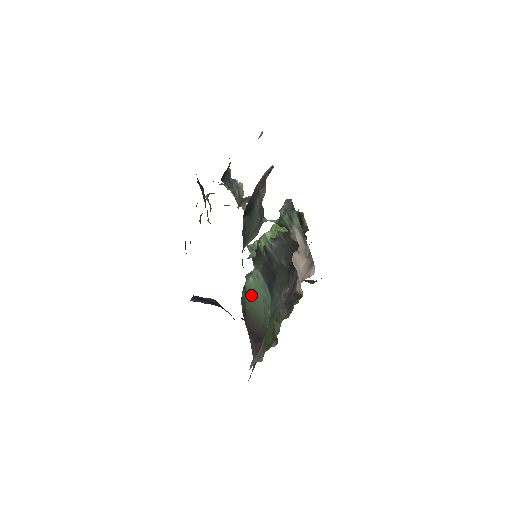
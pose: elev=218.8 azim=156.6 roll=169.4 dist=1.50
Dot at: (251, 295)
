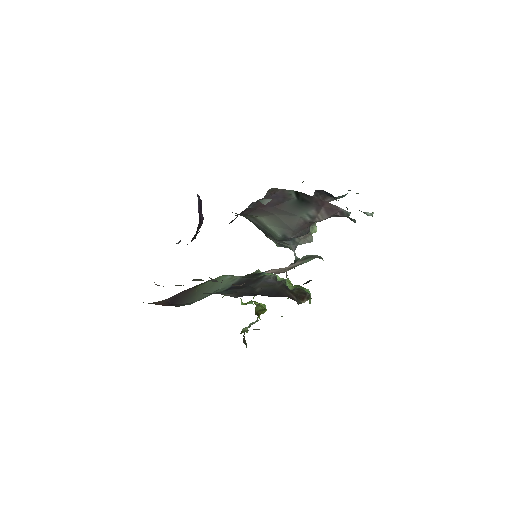
Dot at: (213, 283)
